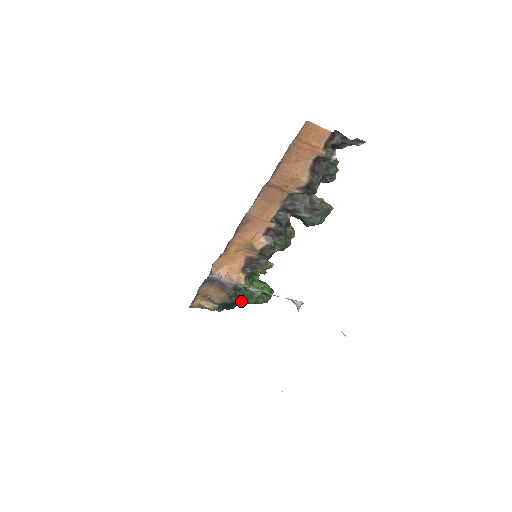
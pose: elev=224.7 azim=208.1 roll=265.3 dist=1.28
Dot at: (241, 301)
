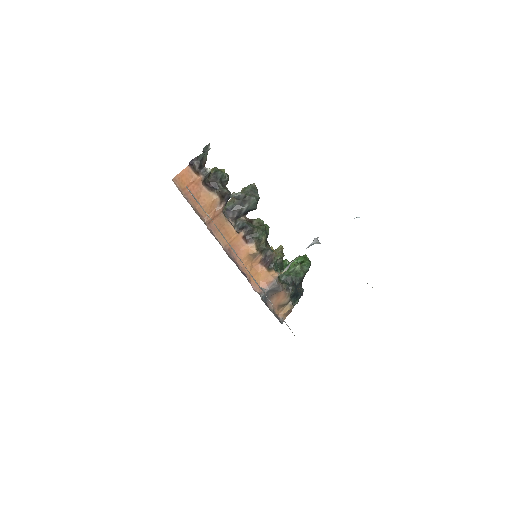
Dot at: (296, 283)
